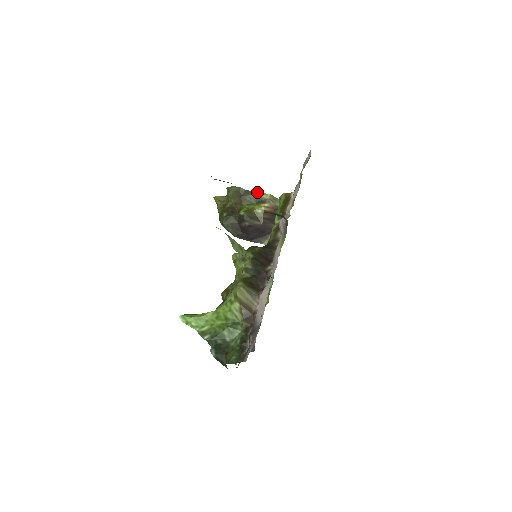
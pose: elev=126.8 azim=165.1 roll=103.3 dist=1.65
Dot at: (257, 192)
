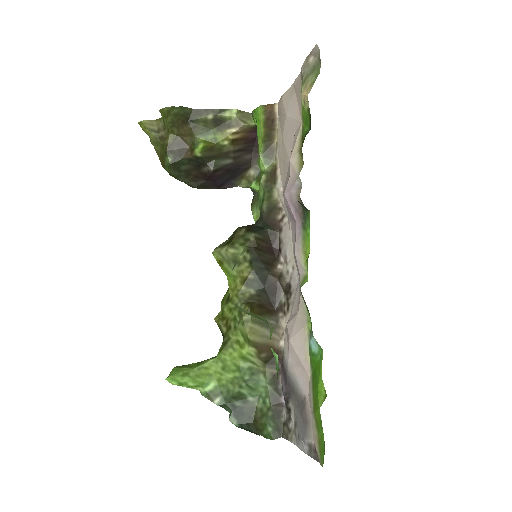
Dot at: (214, 109)
